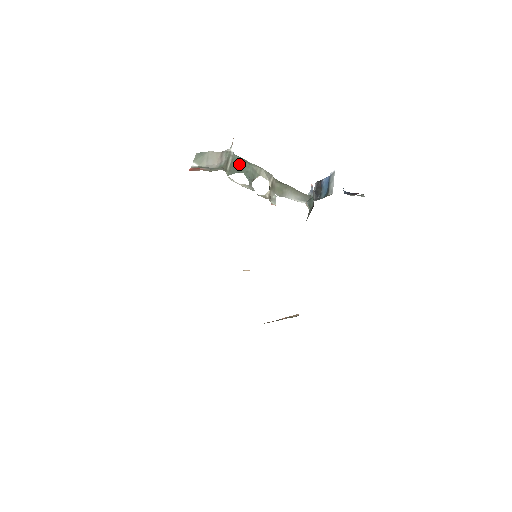
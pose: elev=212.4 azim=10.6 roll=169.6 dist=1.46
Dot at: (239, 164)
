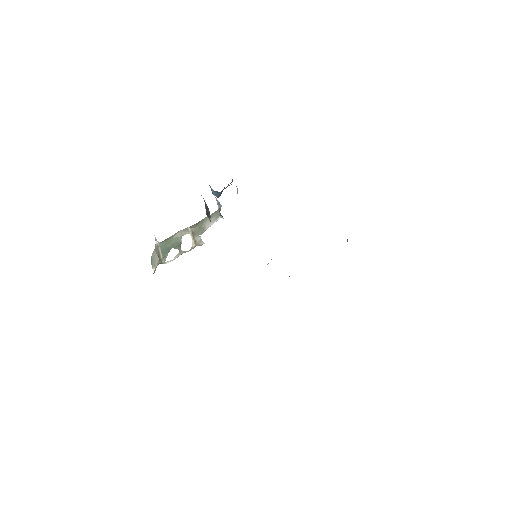
Dot at: (166, 246)
